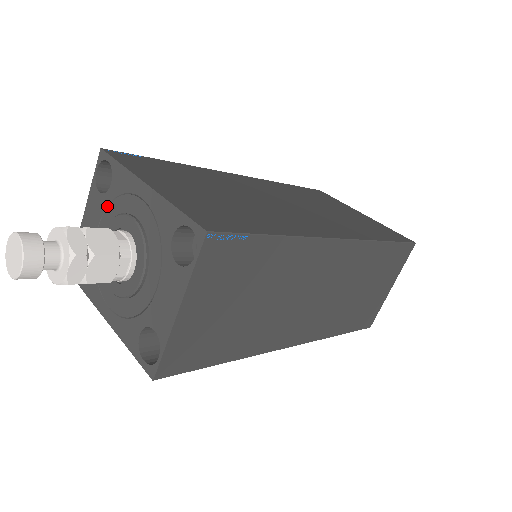
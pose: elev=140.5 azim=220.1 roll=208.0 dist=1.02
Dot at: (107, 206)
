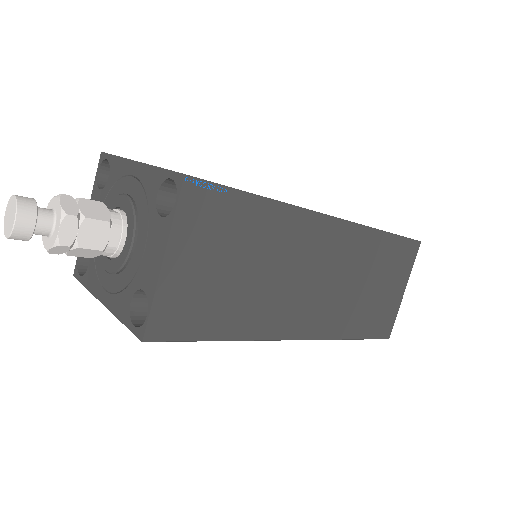
Dot at: (105, 198)
